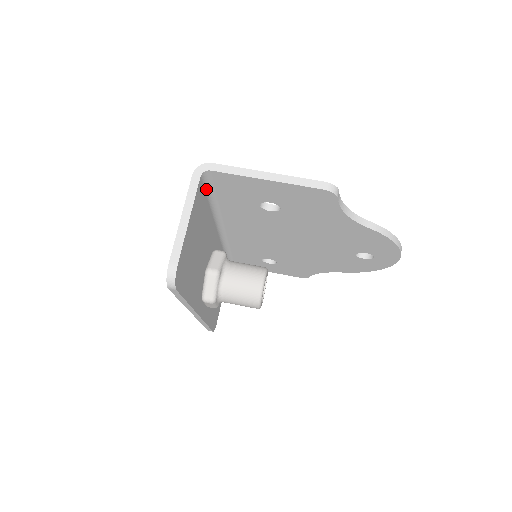
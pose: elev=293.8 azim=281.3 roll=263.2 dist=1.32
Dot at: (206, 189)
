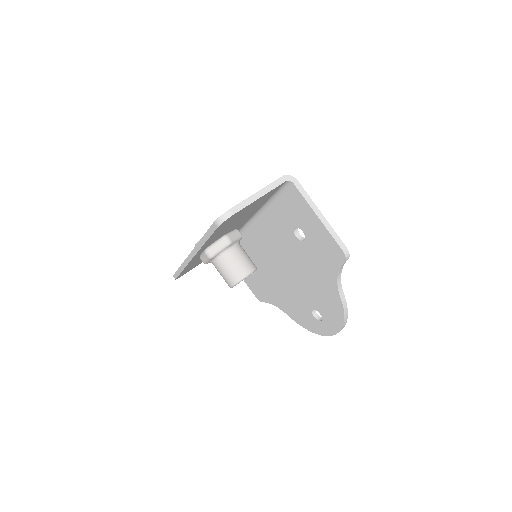
Dot at: (278, 191)
